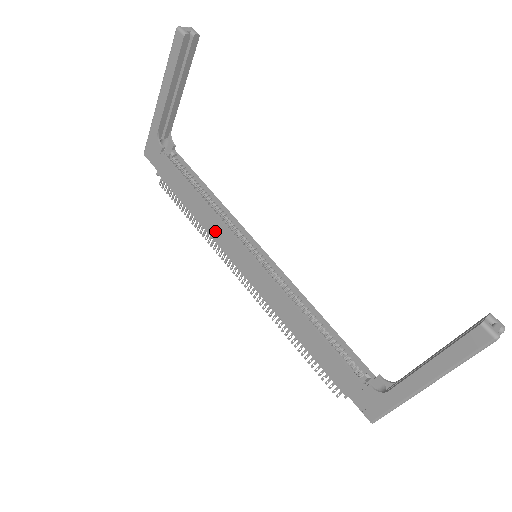
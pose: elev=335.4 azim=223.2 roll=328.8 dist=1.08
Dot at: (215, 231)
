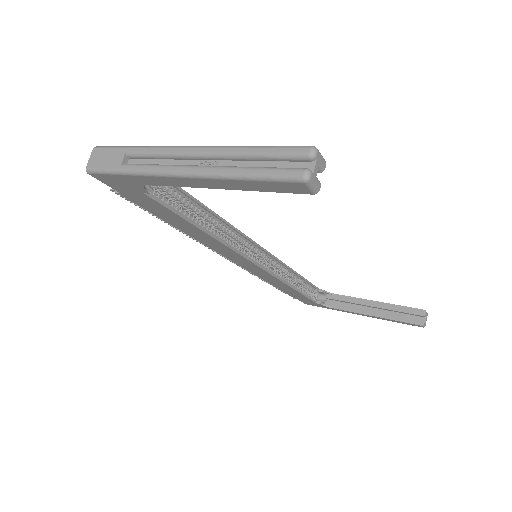
Dot at: (214, 246)
